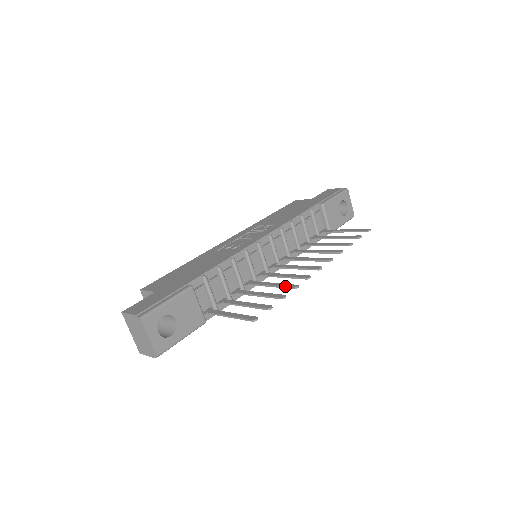
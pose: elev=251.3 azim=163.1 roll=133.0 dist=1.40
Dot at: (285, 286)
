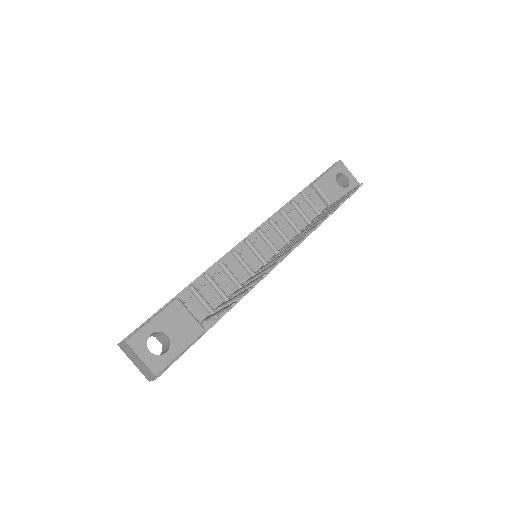
Dot at: (270, 266)
